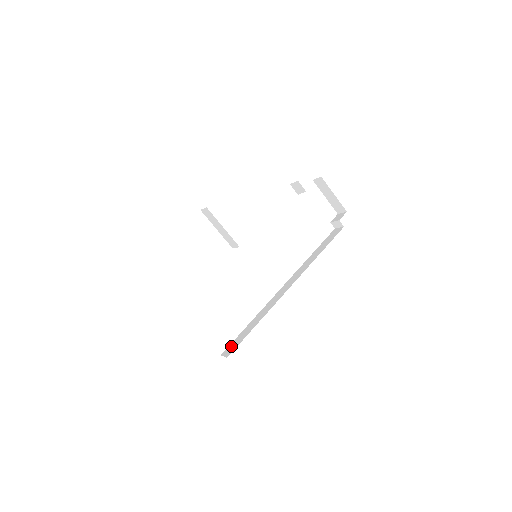
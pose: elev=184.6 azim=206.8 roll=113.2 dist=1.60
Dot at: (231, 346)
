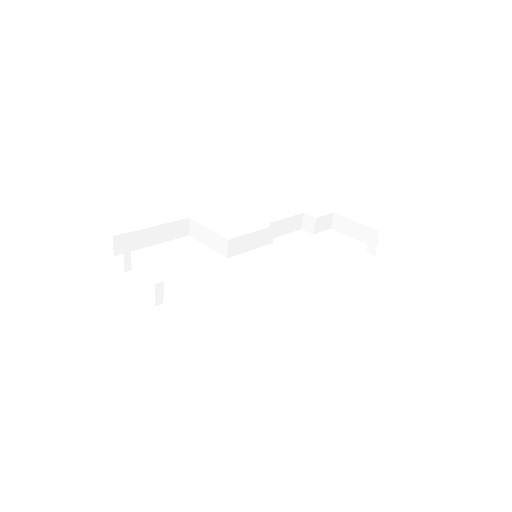
Dot at: occluded
